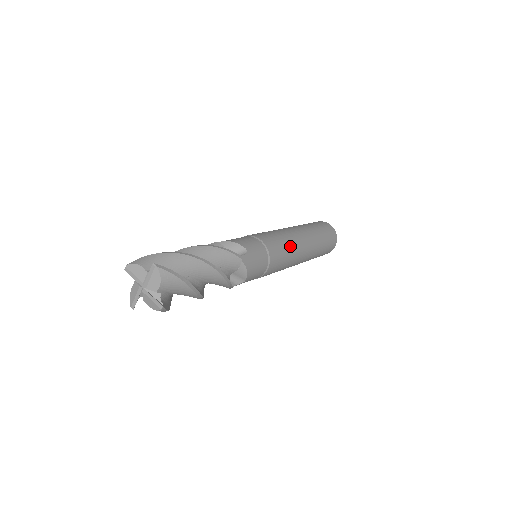
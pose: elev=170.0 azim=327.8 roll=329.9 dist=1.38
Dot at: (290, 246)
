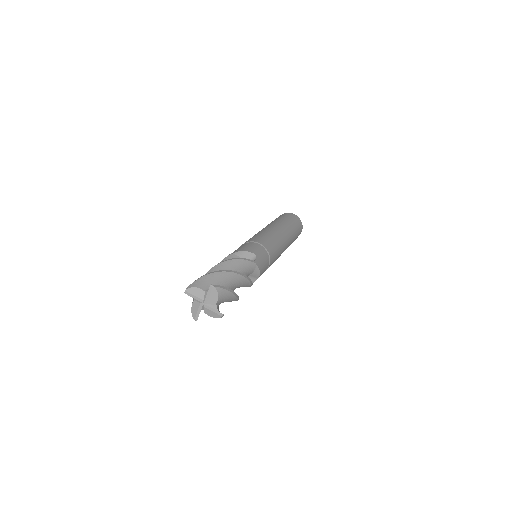
Dot at: (278, 242)
